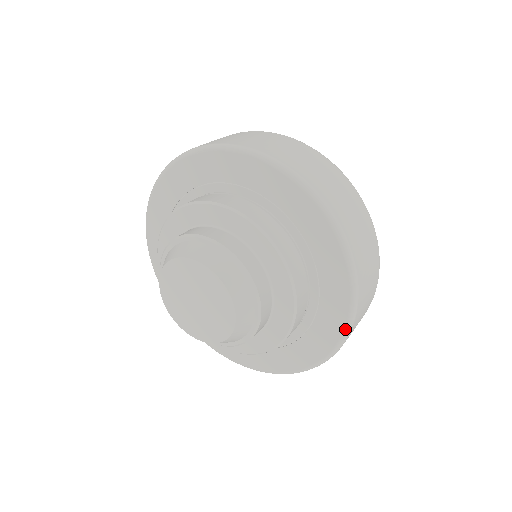
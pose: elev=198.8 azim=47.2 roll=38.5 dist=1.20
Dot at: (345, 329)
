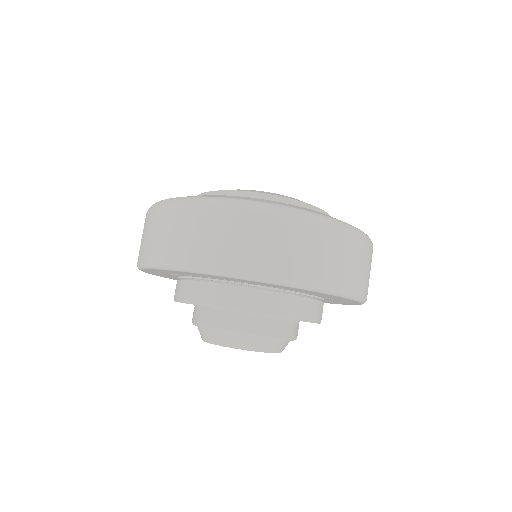
Dot at: (351, 300)
